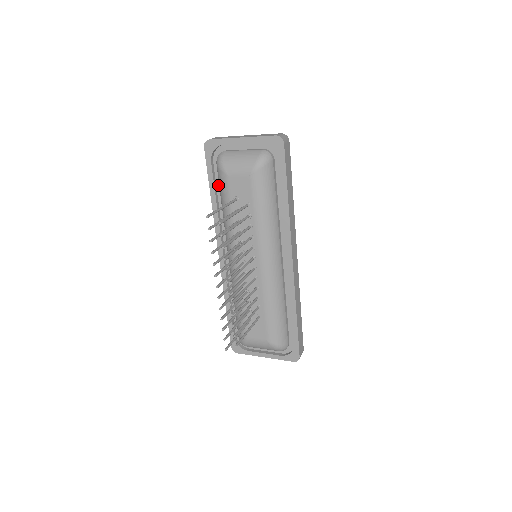
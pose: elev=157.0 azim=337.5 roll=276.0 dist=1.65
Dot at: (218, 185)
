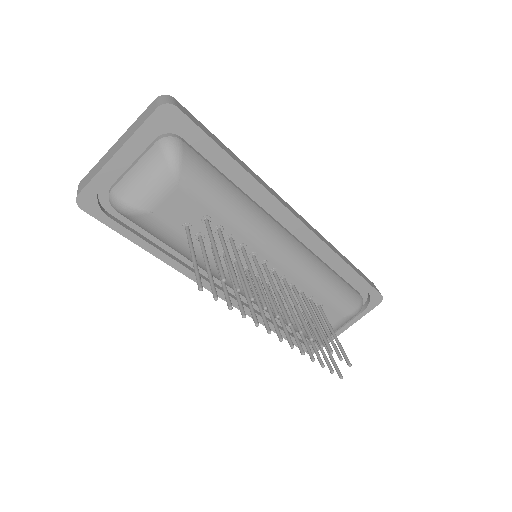
Dot at: (142, 232)
